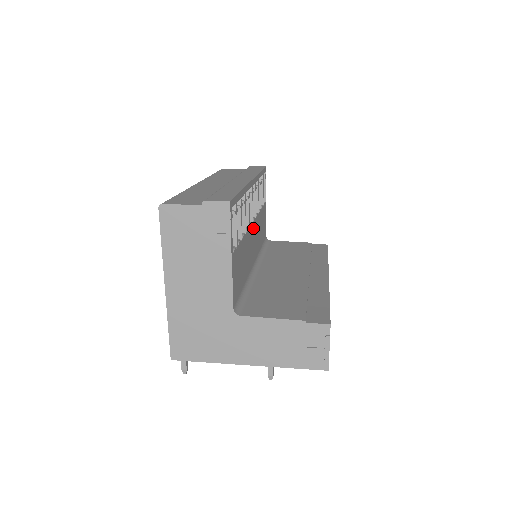
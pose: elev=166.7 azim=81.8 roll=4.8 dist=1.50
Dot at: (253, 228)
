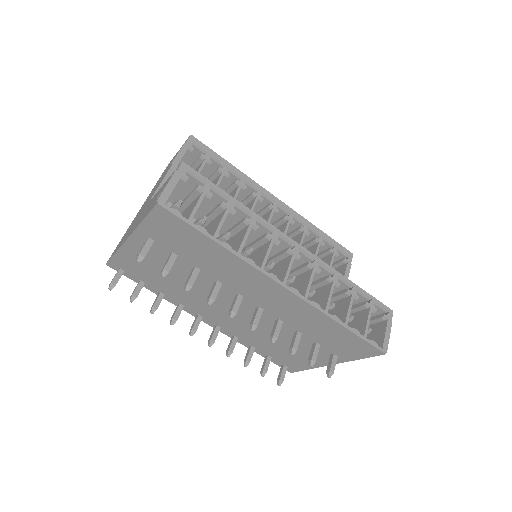
Dot at: occluded
